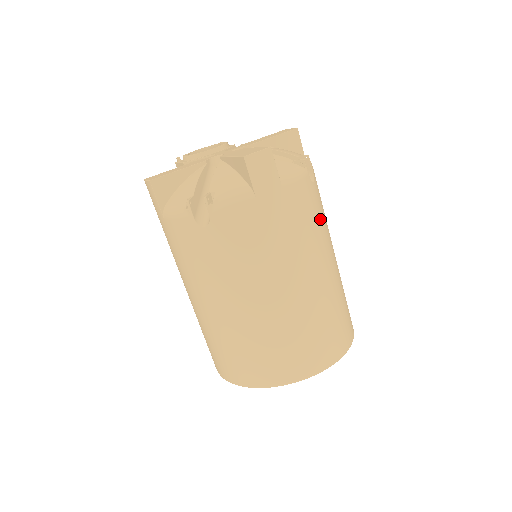
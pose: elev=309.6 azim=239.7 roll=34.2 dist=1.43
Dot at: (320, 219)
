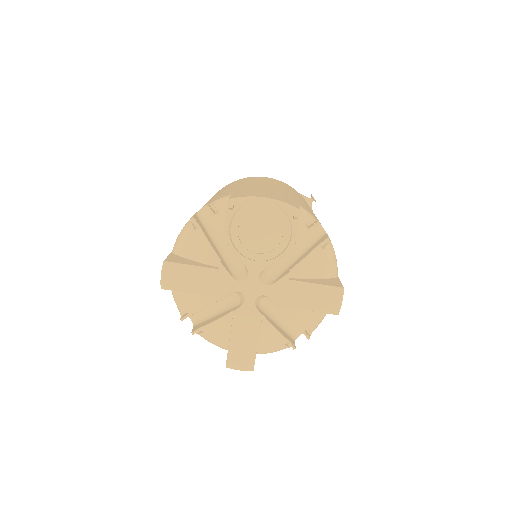
Dot at: occluded
